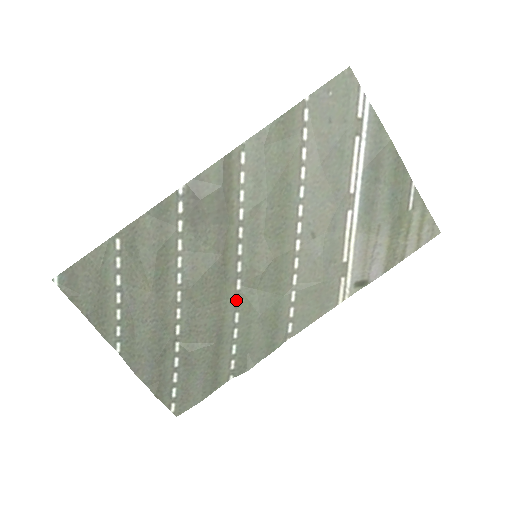
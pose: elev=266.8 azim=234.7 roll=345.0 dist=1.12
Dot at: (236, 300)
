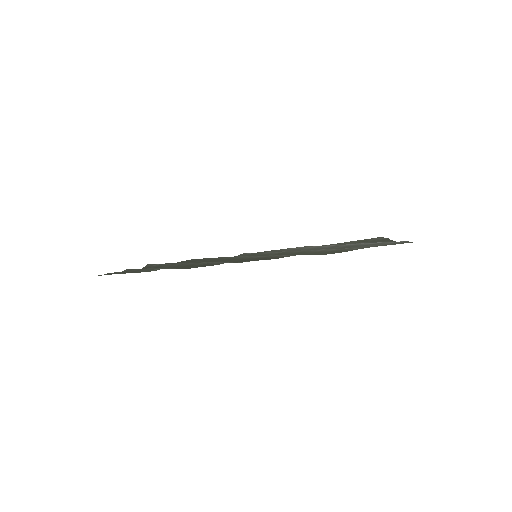
Dot at: (226, 257)
